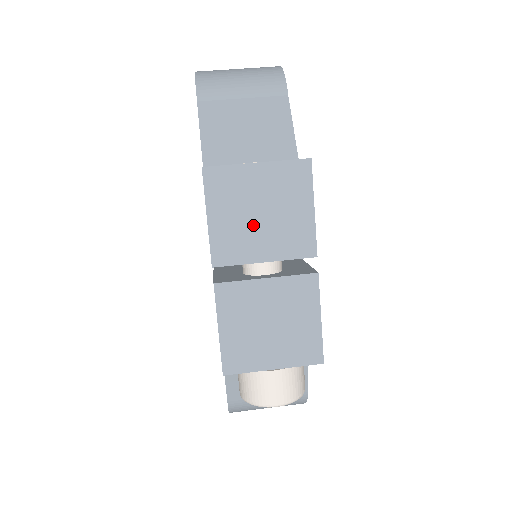
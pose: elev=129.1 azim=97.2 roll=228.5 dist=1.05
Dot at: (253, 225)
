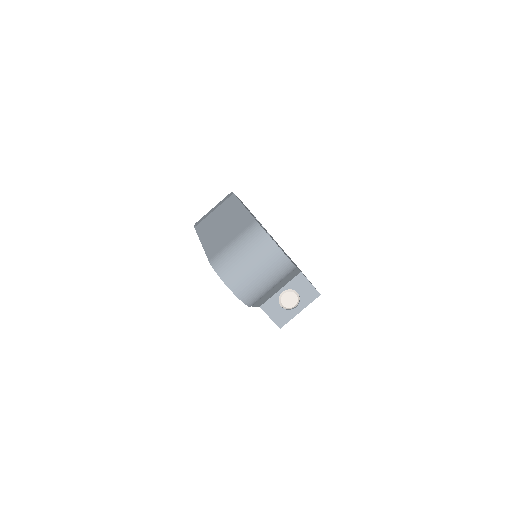
Dot at: occluded
